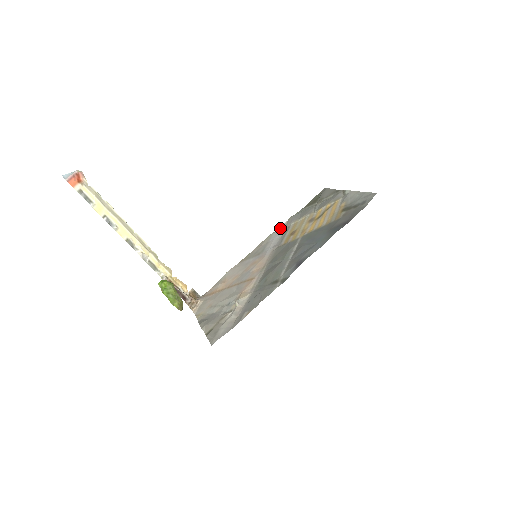
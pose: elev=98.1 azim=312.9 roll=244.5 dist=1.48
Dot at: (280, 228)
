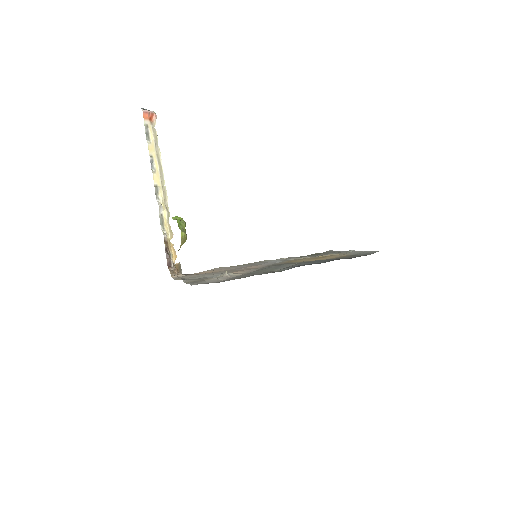
Dot at: (278, 259)
